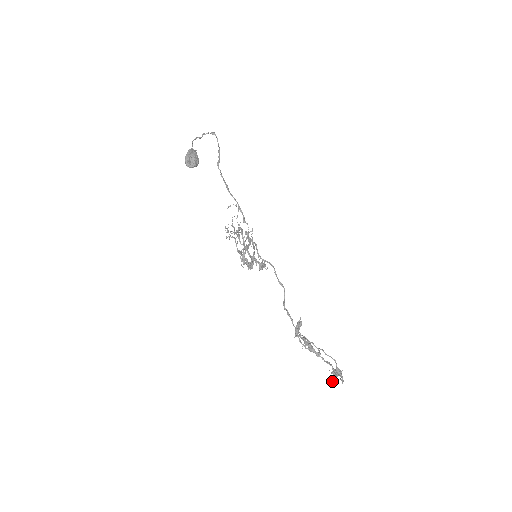
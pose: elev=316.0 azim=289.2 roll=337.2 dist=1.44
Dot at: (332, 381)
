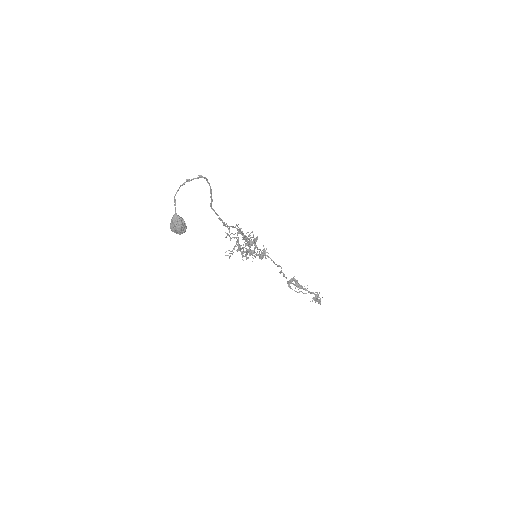
Dot at: (313, 298)
